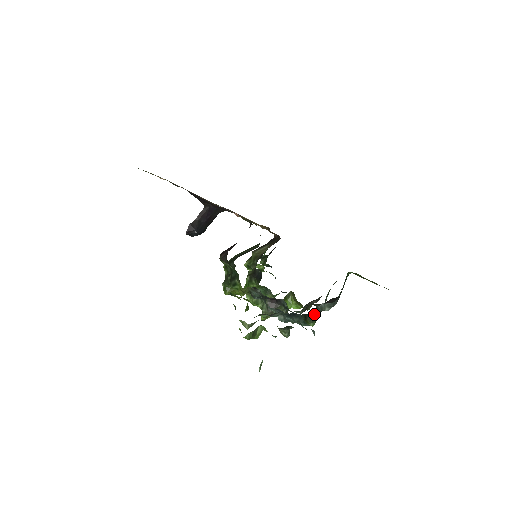
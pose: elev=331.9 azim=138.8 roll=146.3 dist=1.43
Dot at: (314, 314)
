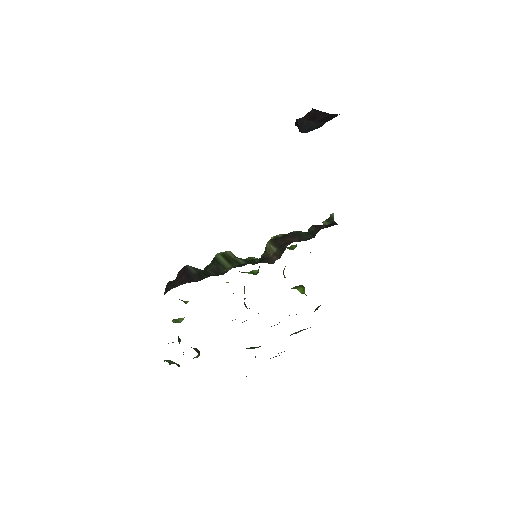
Dot at: (248, 348)
